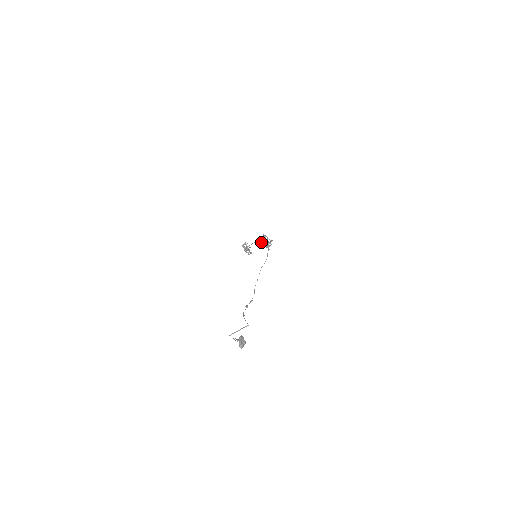
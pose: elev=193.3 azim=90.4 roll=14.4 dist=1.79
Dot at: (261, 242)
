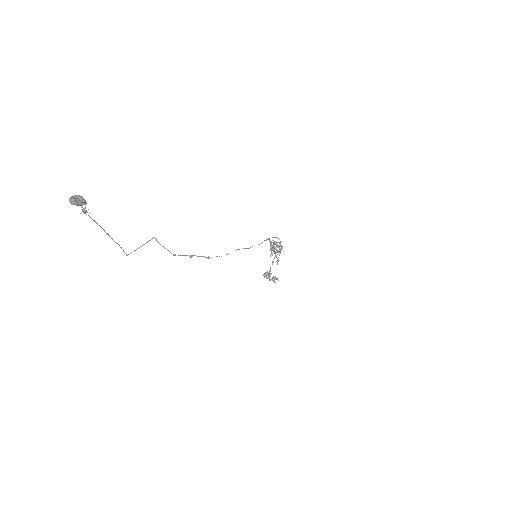
Dot at: (270, 250)
